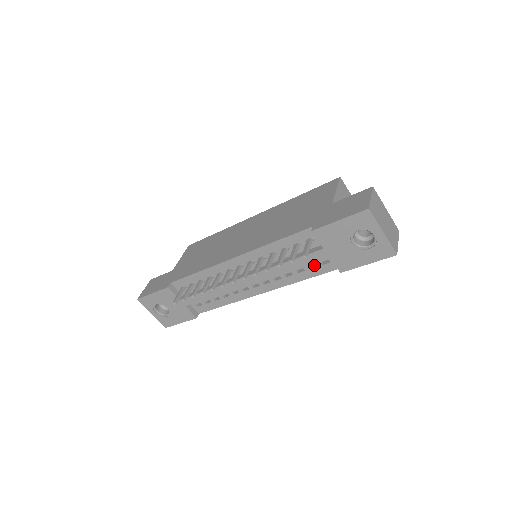
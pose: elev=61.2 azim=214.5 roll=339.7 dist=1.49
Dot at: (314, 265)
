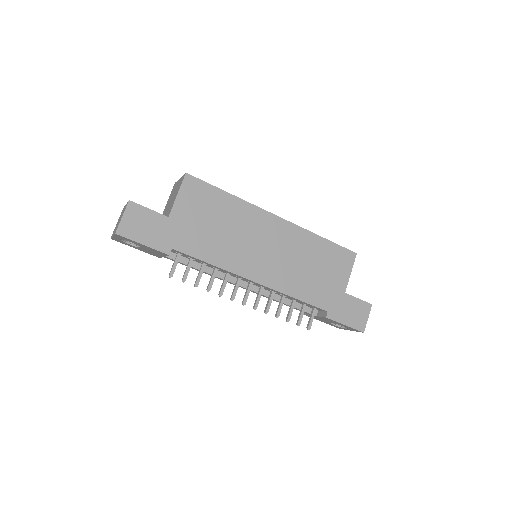
Dot at: occluded
